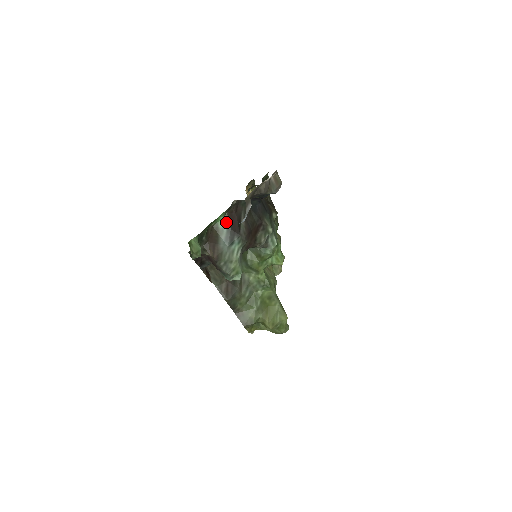
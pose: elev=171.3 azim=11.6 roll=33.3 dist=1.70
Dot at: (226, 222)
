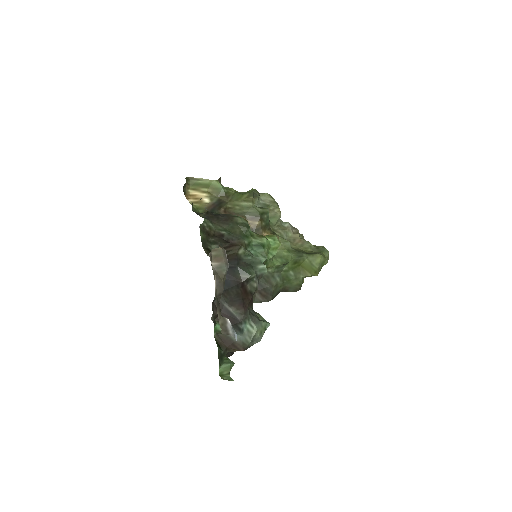
Dot at: occluded
